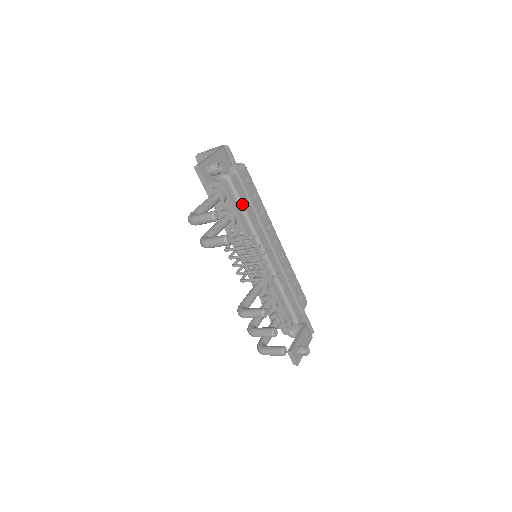
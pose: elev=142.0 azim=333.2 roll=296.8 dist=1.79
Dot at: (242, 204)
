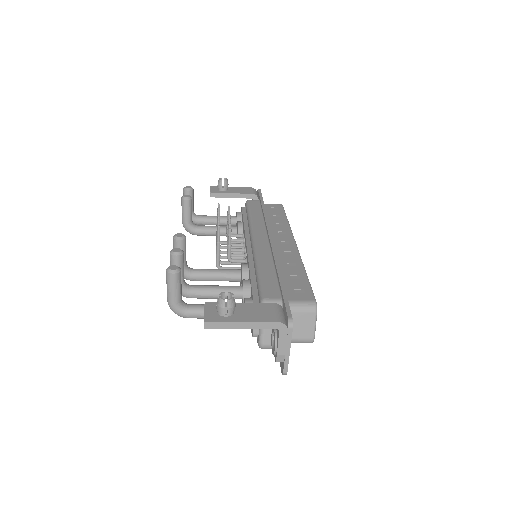
Dot at: (249, 211)
